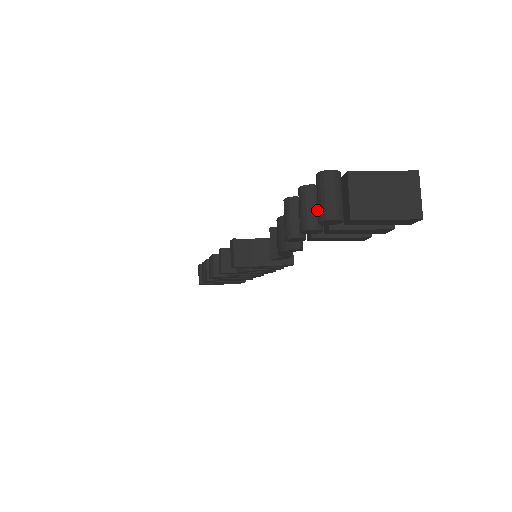
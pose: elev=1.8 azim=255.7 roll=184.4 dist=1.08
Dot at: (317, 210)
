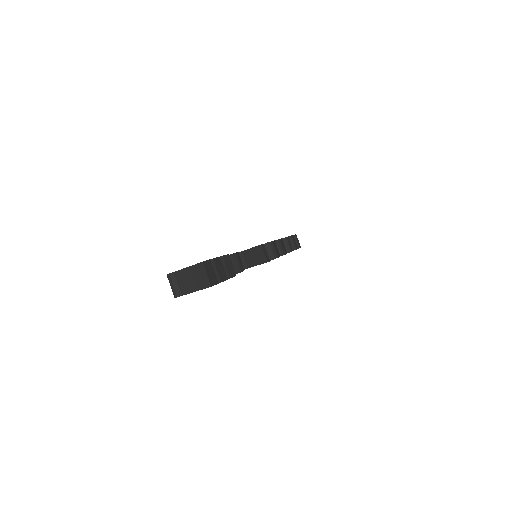
Dot at: occluded
